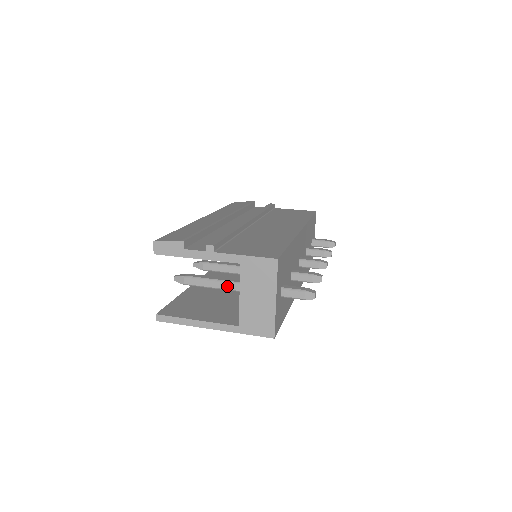
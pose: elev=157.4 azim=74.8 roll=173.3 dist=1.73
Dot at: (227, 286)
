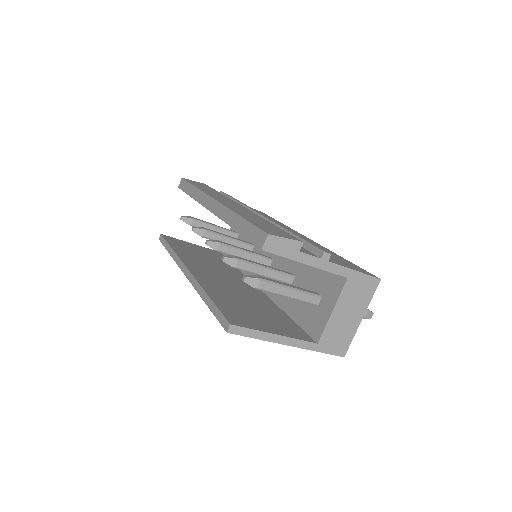
Dot at: (303, 297)
